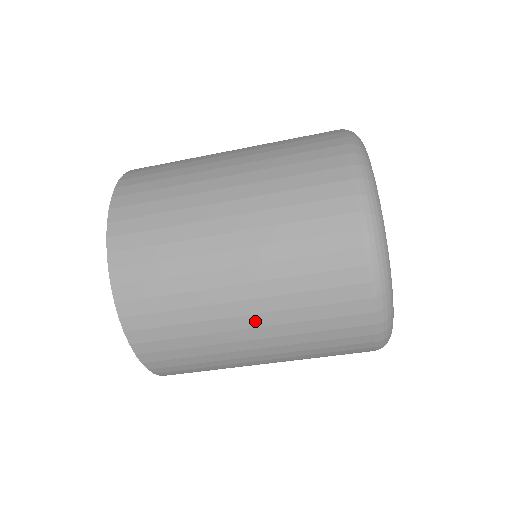
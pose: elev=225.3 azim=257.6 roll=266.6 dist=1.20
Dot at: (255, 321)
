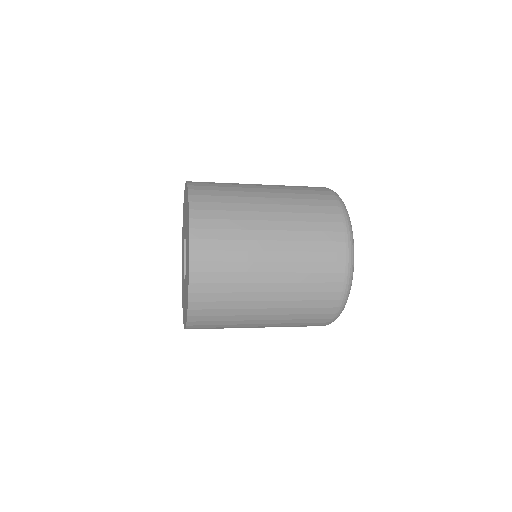
Dot at: (267, 322)
